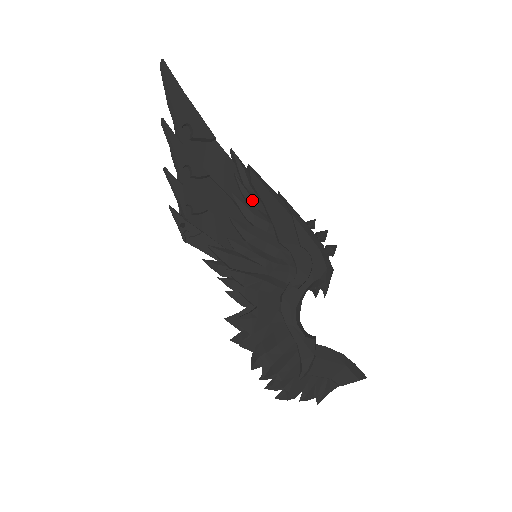
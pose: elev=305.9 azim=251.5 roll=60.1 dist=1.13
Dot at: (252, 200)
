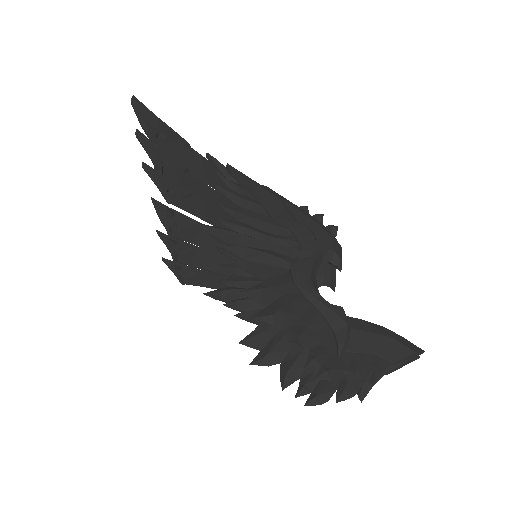
Dot at: (236, 187)
